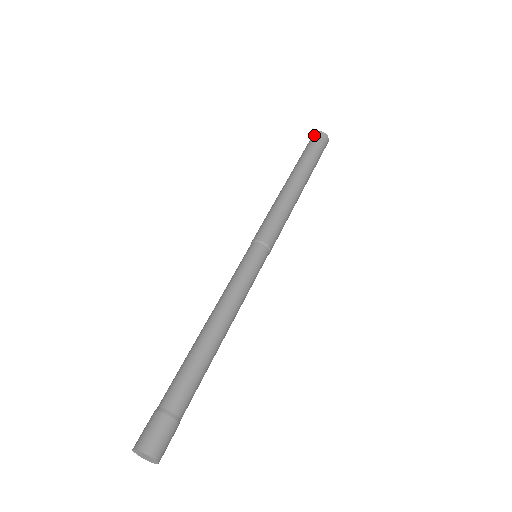
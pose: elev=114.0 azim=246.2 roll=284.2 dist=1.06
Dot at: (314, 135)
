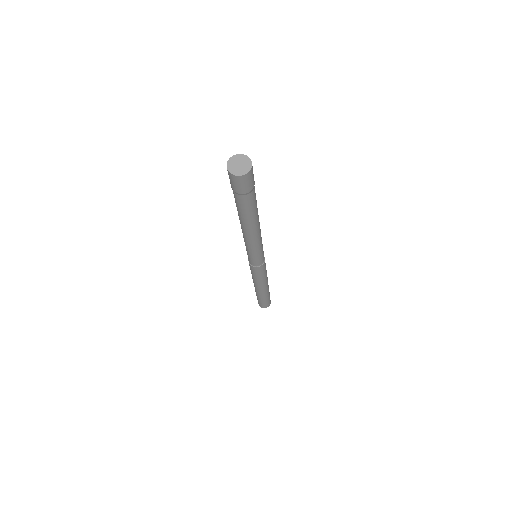
Dot at: occluded
